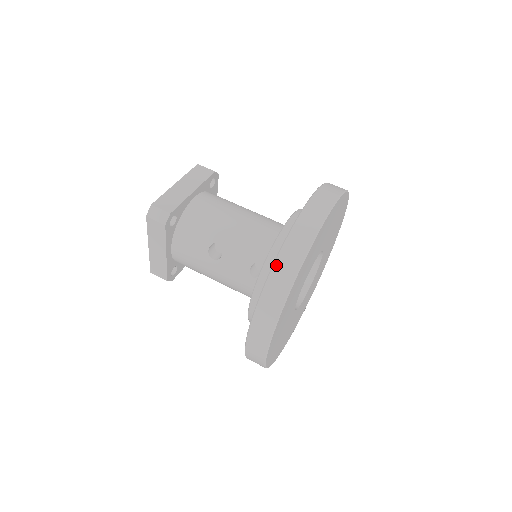
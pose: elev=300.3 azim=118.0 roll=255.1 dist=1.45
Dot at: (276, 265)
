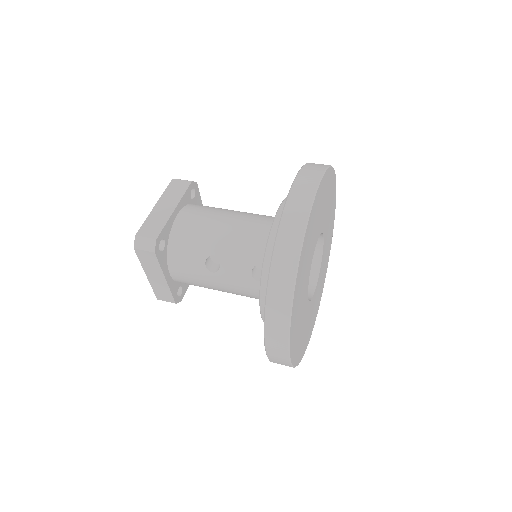
Dot at: (273, 268)
